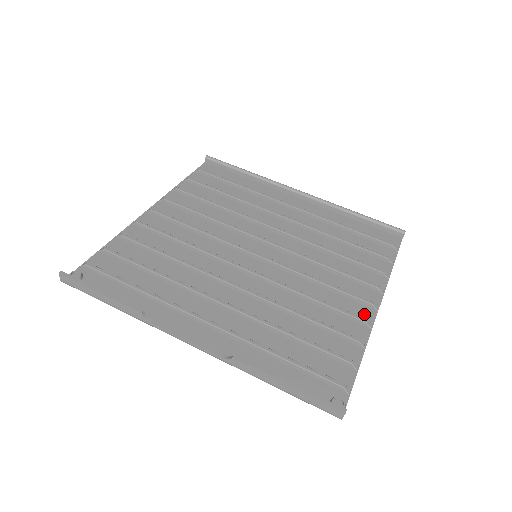
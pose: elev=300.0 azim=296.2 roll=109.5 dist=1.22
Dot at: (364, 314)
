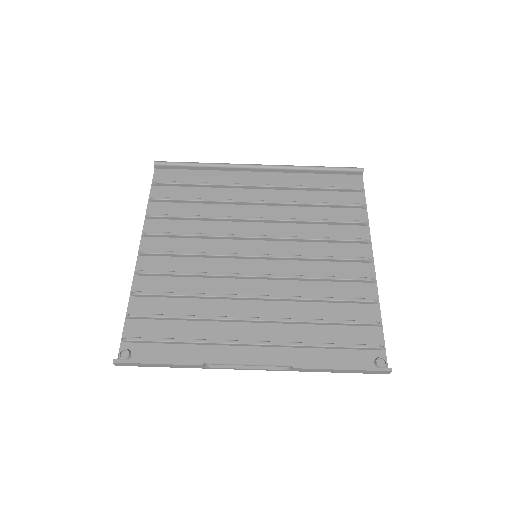
Dot at: (365, 271)
